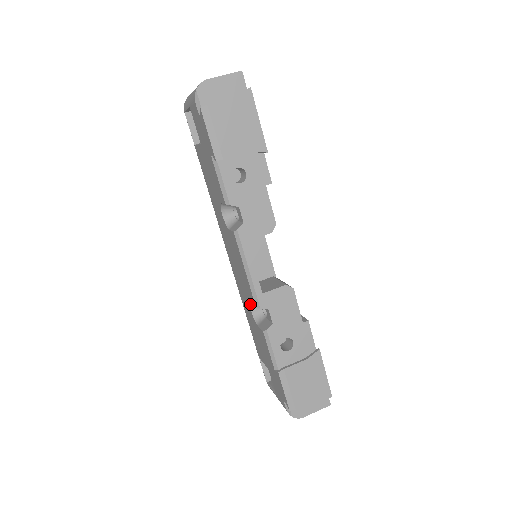
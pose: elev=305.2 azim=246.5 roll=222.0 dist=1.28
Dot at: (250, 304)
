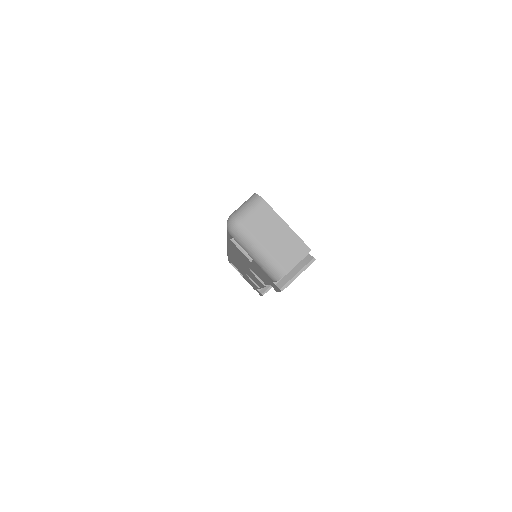
Dot at: (248, 275)
